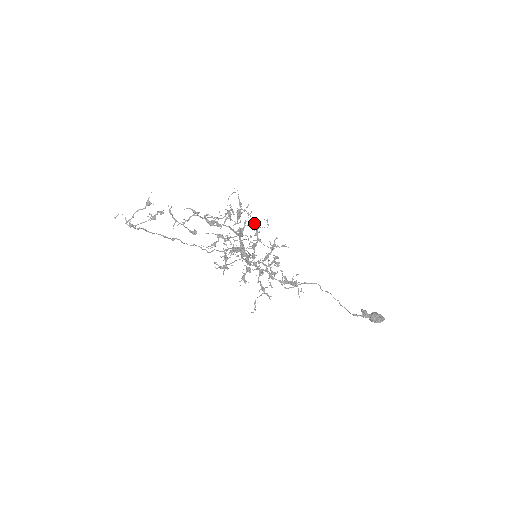
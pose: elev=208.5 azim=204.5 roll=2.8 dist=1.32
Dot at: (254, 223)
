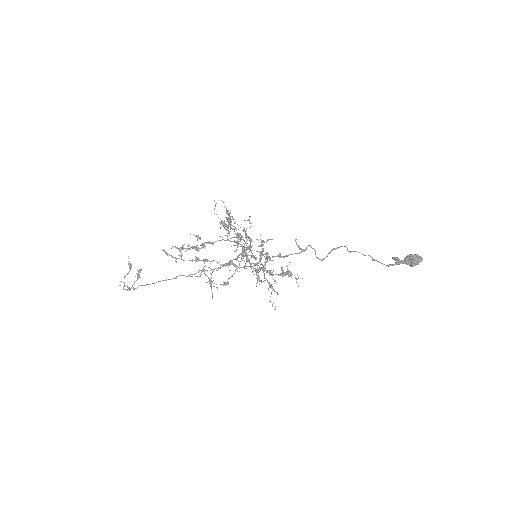
Dot at: occluded
